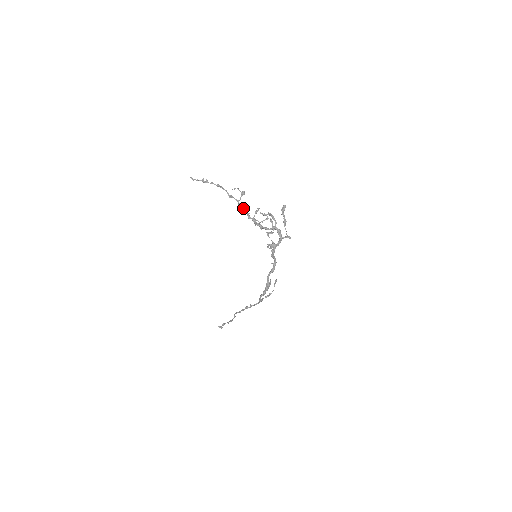
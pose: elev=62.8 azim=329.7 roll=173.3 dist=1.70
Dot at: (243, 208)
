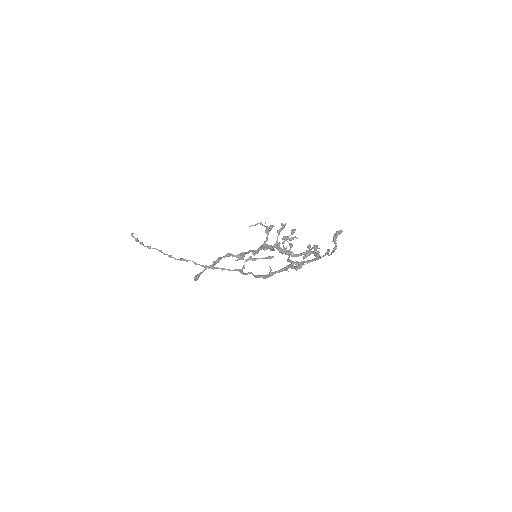
Dot at: (267, 247)
